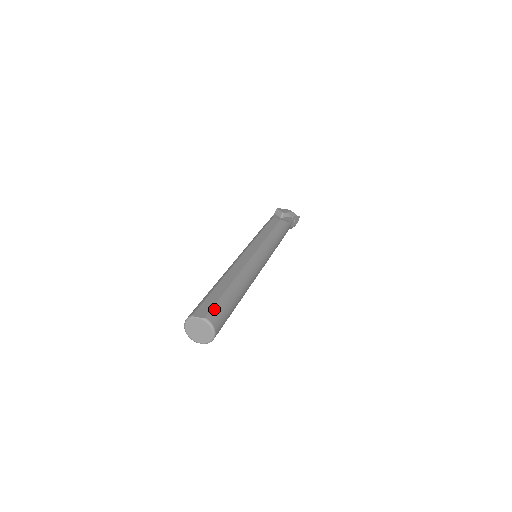
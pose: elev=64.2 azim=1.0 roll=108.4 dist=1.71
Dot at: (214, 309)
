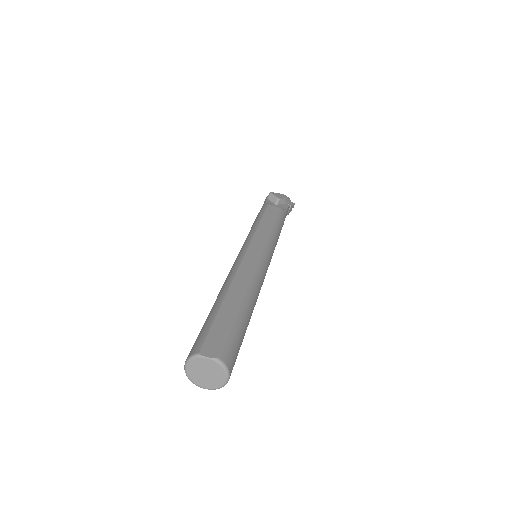
Dot at: (226, 343)
